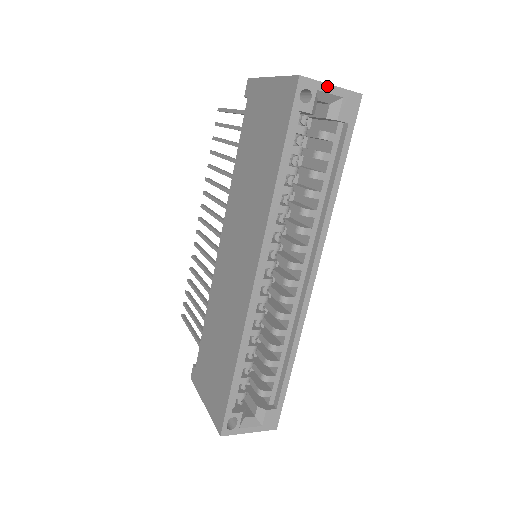
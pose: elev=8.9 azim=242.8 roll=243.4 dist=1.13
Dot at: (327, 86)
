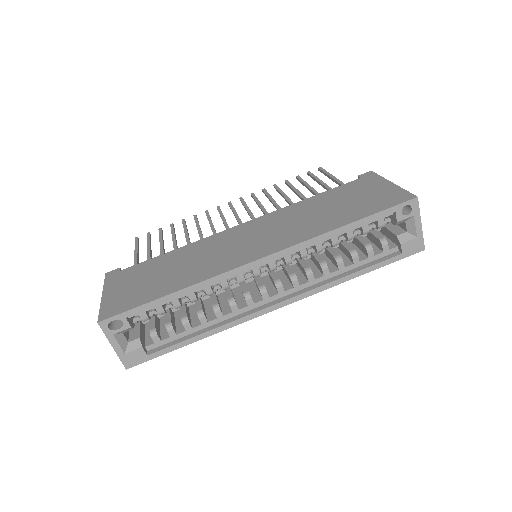
Dot at: (419, 221)
